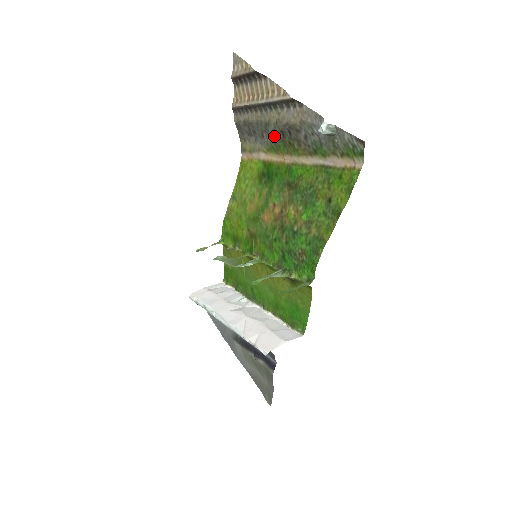
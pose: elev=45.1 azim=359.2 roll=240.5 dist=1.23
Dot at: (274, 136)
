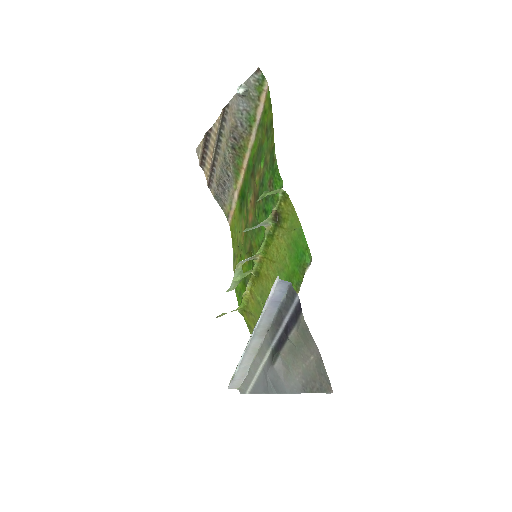
Dot at: (232, 161)
